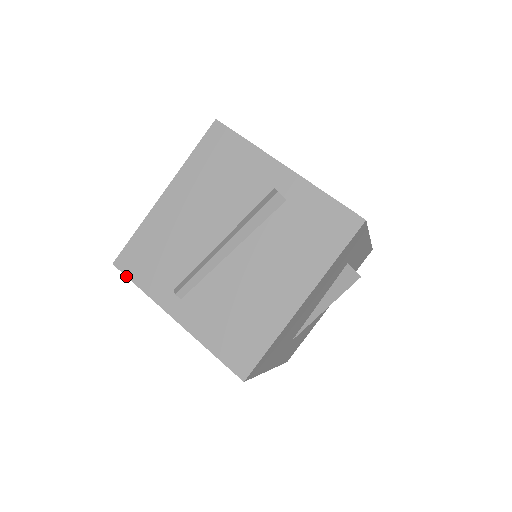
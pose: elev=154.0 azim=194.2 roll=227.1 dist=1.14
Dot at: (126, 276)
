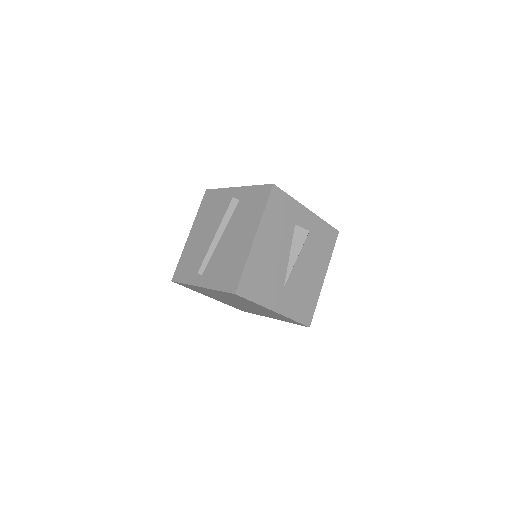
Dot at: (177, 282)
